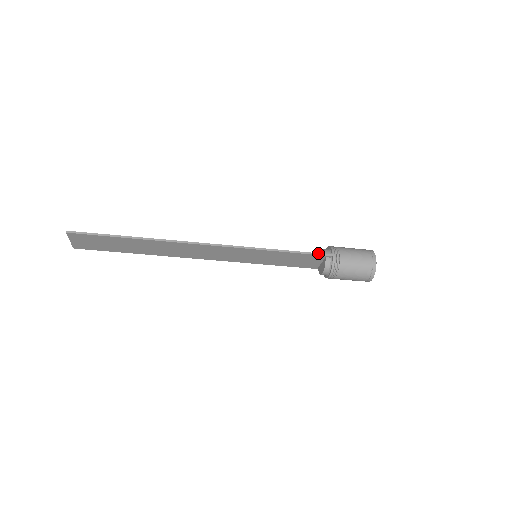
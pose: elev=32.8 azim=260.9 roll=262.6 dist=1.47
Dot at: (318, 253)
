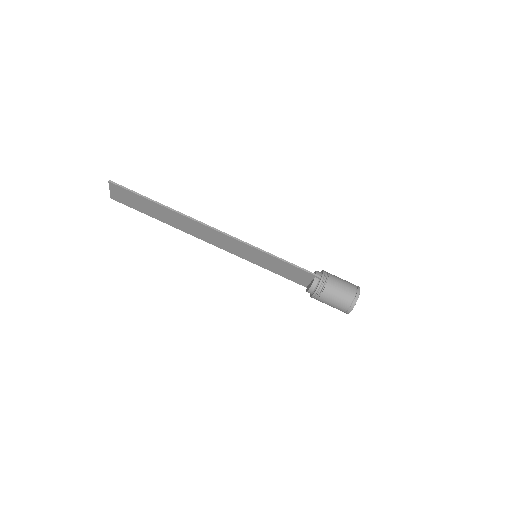
Dot at: (309, 271)
